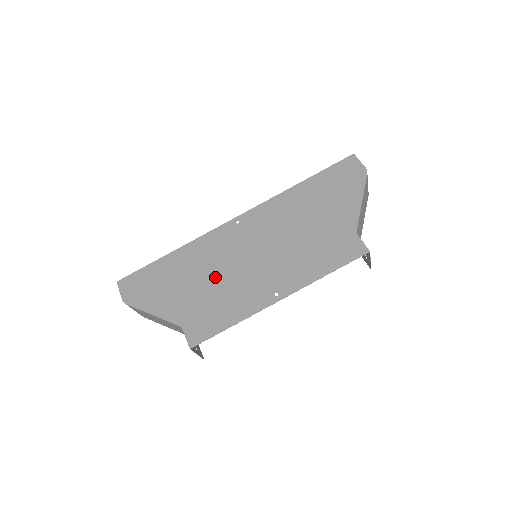
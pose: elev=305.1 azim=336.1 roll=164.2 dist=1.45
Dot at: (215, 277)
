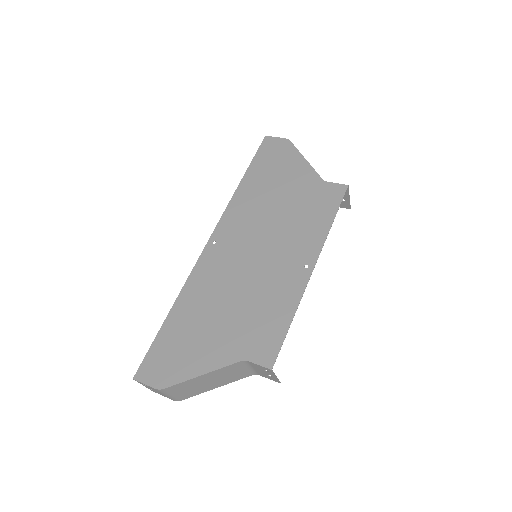
Dot at: (236, 296)
